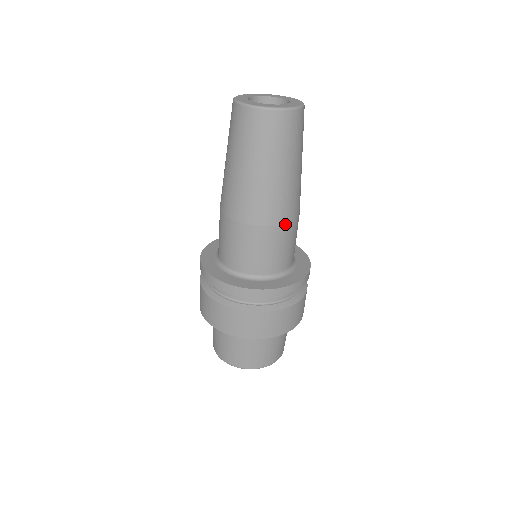
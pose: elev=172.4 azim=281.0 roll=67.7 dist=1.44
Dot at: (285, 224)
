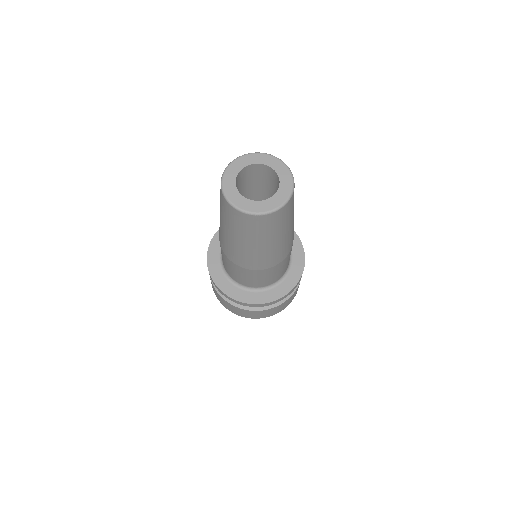
Dot at: (282, 260)
